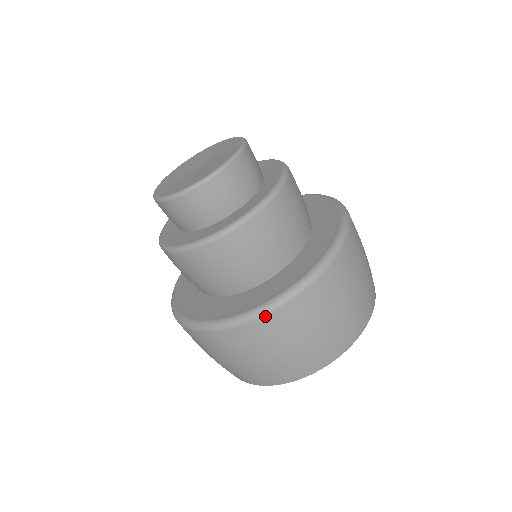
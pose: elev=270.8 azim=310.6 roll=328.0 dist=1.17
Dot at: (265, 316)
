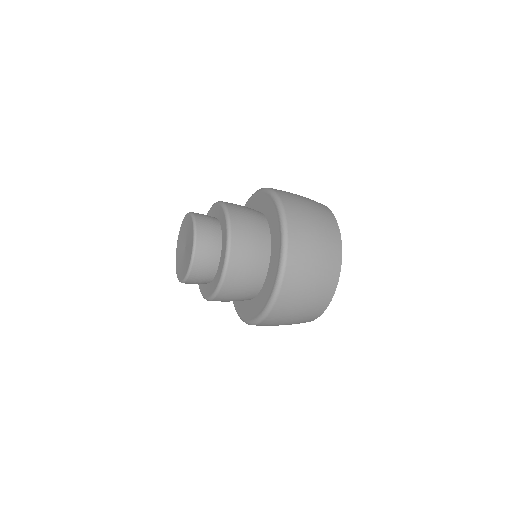
Dot at: (288, 257)
